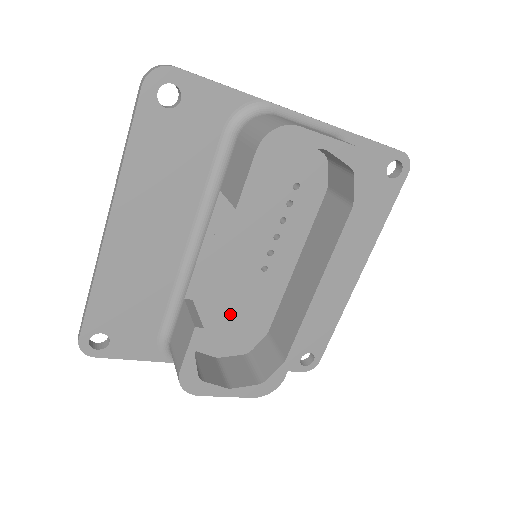
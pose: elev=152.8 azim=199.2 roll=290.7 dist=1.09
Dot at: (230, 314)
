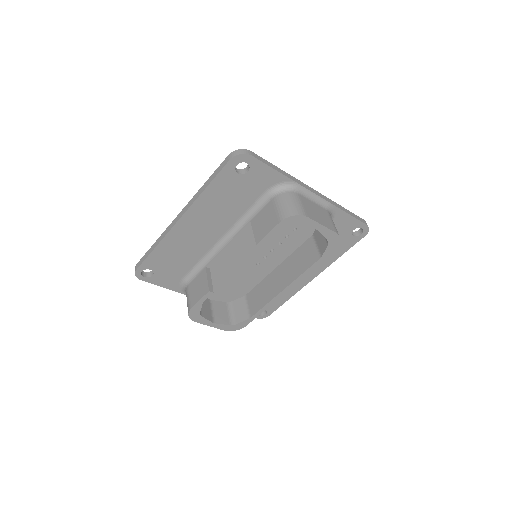
Dot at: (228, 281)
